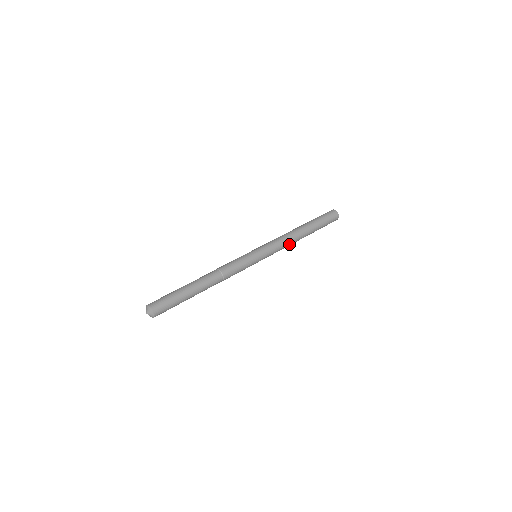
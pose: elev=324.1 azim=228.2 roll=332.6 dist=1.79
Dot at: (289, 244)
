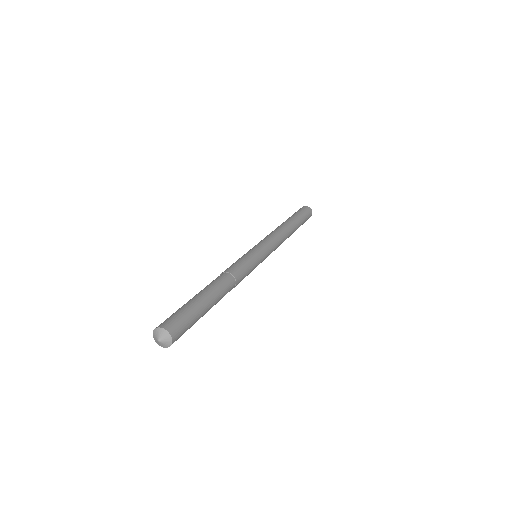
Dot at: (281, 243)
